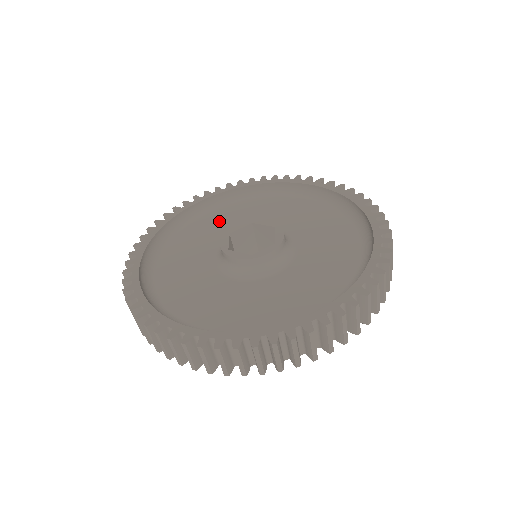
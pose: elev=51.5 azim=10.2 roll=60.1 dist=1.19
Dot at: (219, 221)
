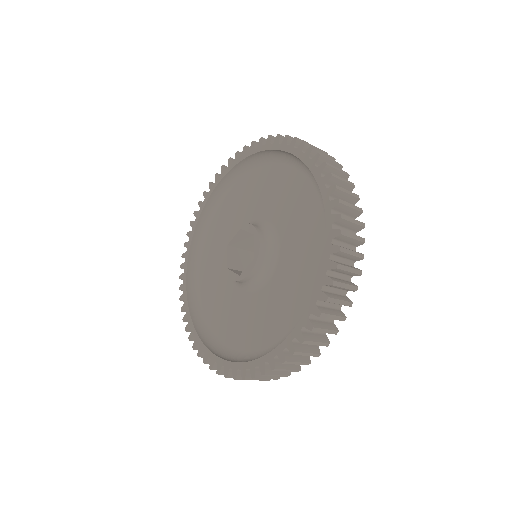
Dot at: (231, 210)
